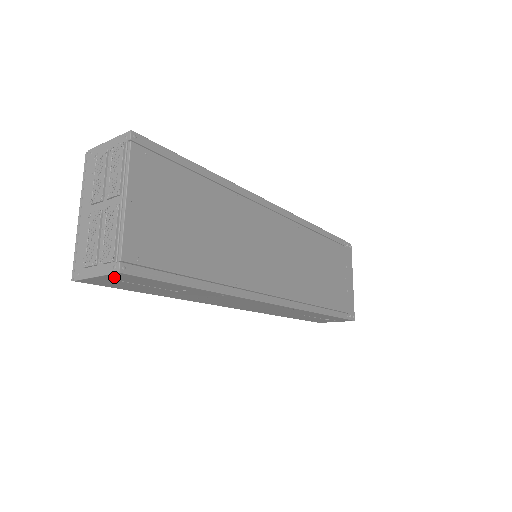
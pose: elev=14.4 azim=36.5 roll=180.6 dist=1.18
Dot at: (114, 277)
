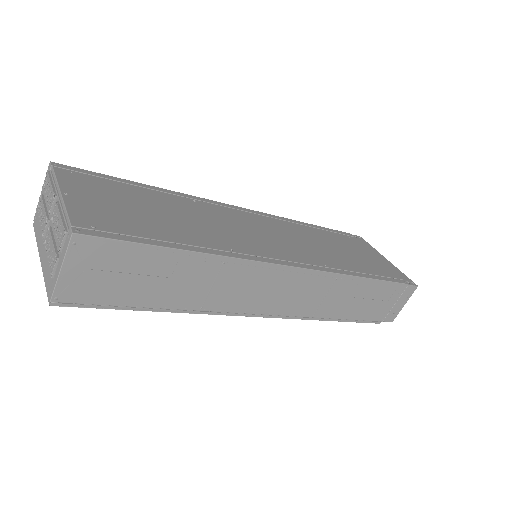
Dot at: (79, 257)
